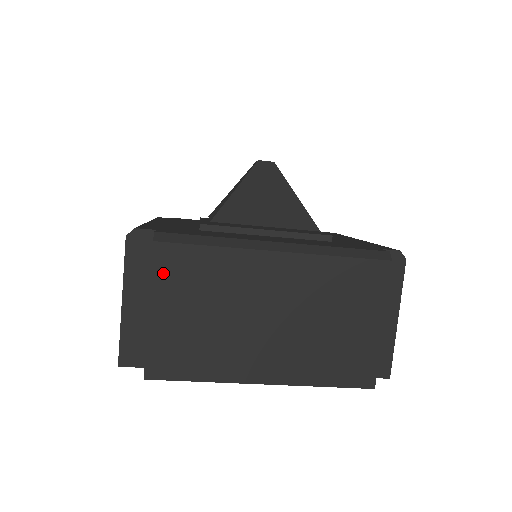
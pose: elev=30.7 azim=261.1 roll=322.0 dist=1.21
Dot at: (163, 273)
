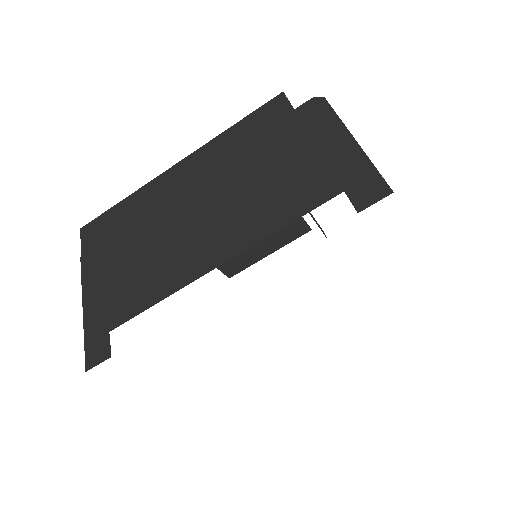
Dot at: (90, 244)
